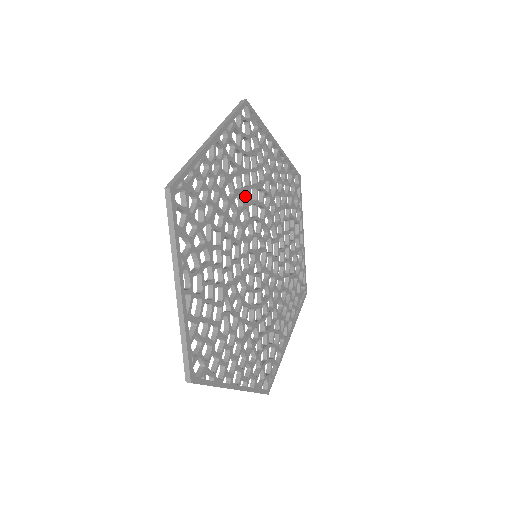
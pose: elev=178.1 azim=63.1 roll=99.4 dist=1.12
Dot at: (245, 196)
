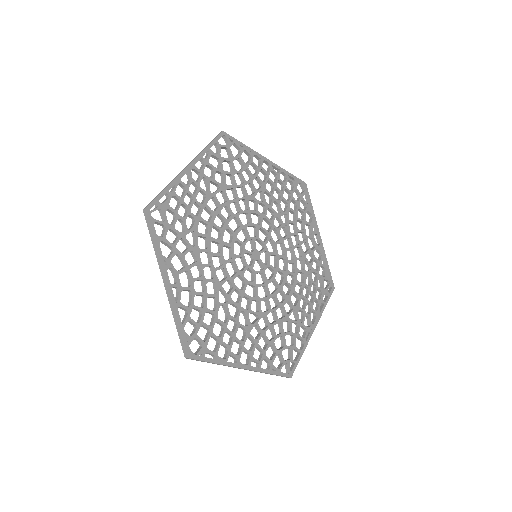
Dot at: occluded
